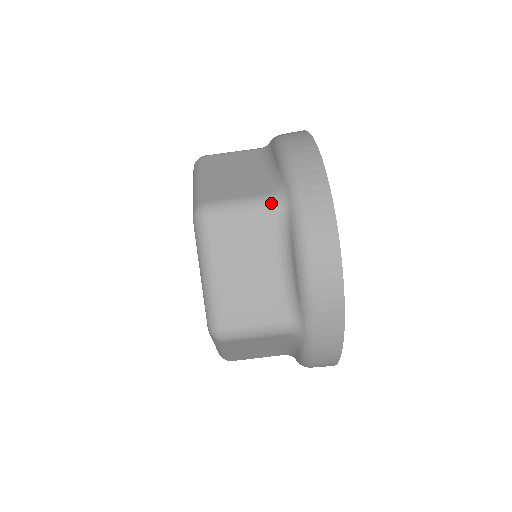
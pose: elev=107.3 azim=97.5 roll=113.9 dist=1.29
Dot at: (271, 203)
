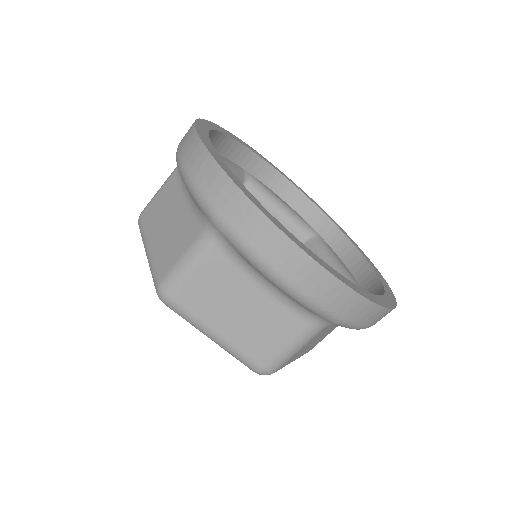
Dot at: (317, 331)
